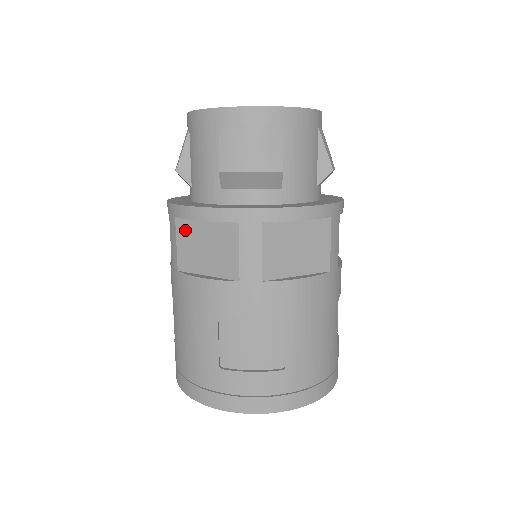
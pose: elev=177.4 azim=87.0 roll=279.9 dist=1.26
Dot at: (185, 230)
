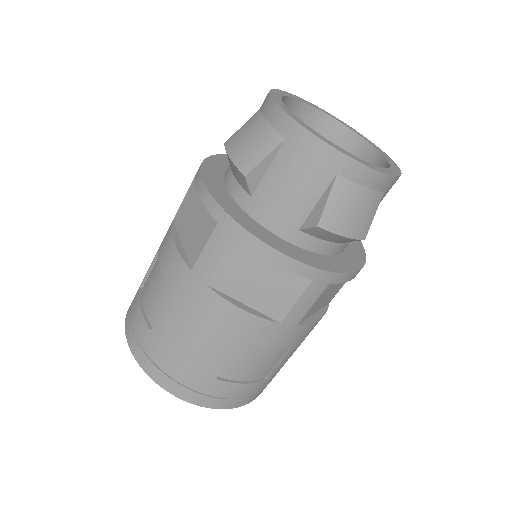
Dot at: (241, 256)
